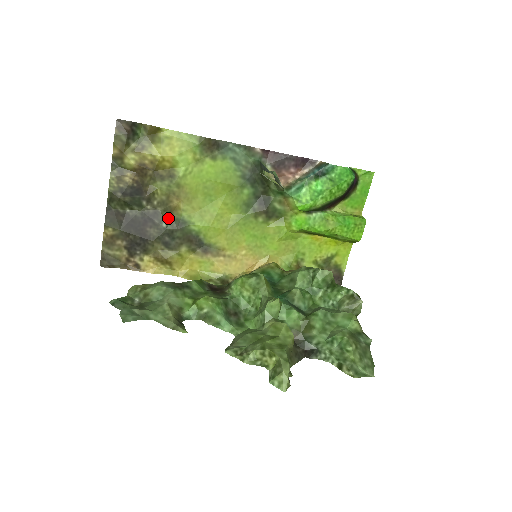
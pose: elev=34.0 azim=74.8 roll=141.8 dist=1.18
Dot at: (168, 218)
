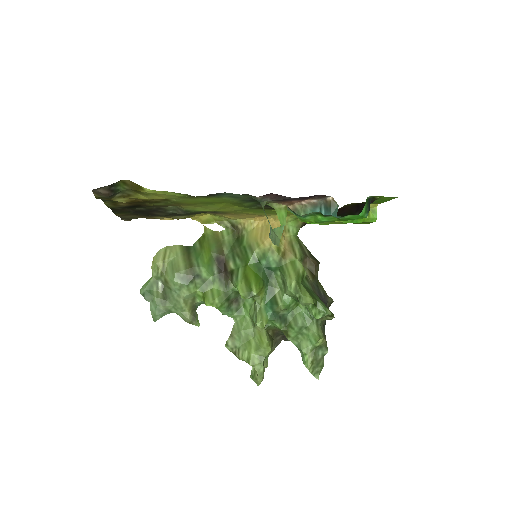
Dot at: (172, 207)
